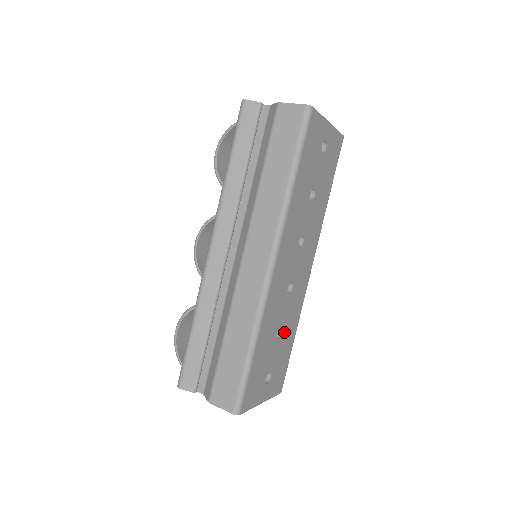
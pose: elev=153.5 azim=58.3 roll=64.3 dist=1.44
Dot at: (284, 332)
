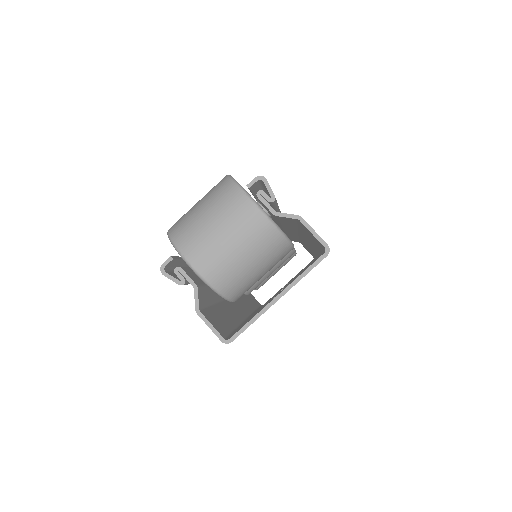
Dot at: occluded
